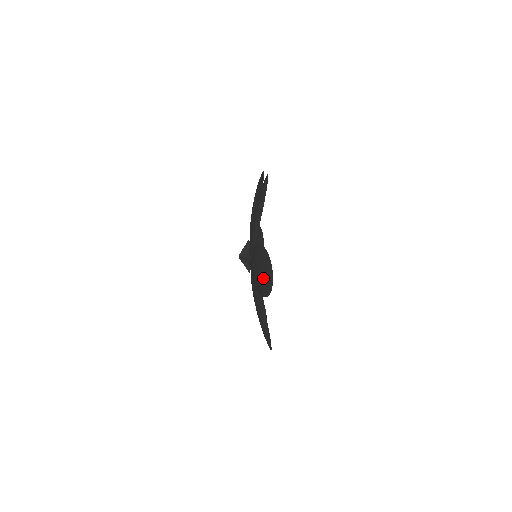
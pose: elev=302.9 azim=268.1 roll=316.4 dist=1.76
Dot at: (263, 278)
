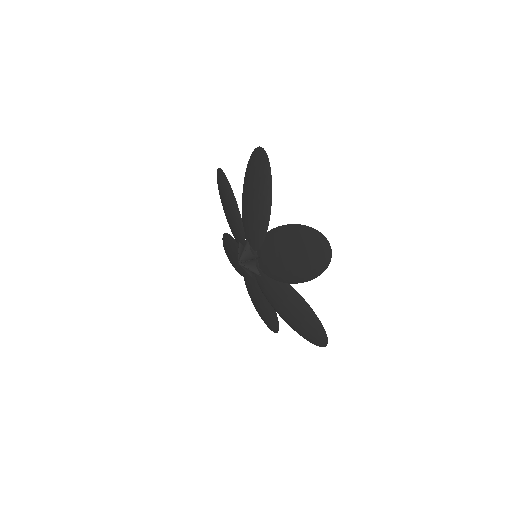
Dot at: (257, 174)
